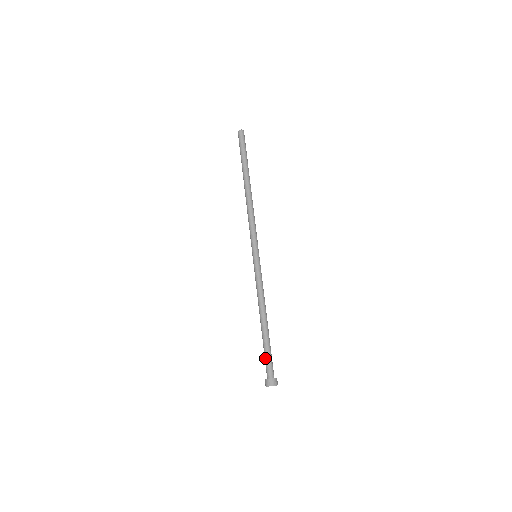
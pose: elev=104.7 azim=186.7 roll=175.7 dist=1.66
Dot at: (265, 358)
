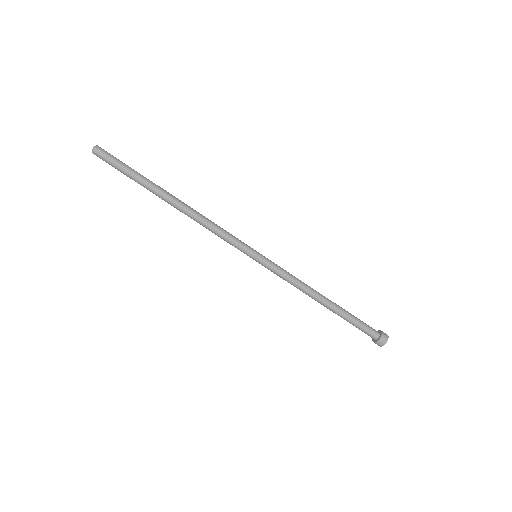
Dot at: (356, 326)
